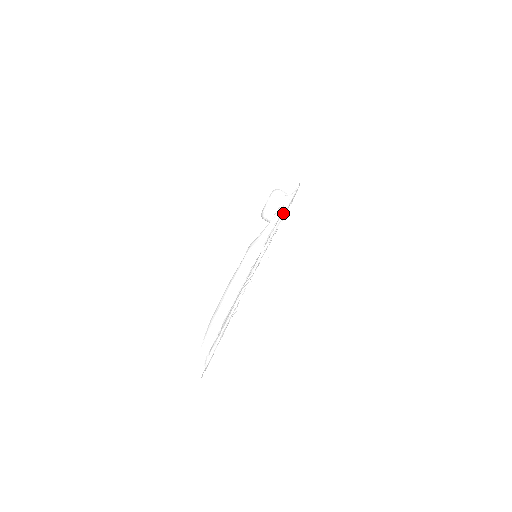
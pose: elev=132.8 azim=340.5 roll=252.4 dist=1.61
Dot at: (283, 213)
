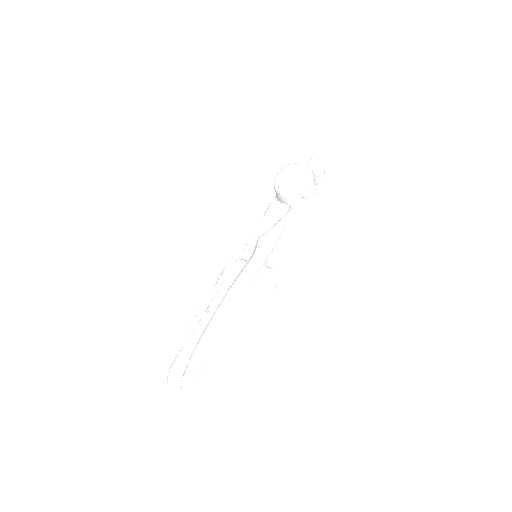
Dot at: (304, 216)
